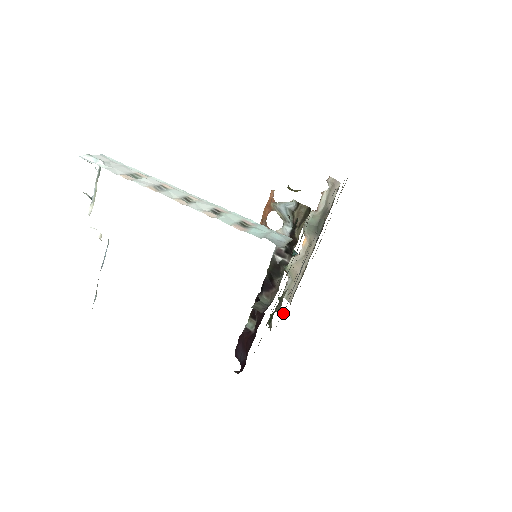
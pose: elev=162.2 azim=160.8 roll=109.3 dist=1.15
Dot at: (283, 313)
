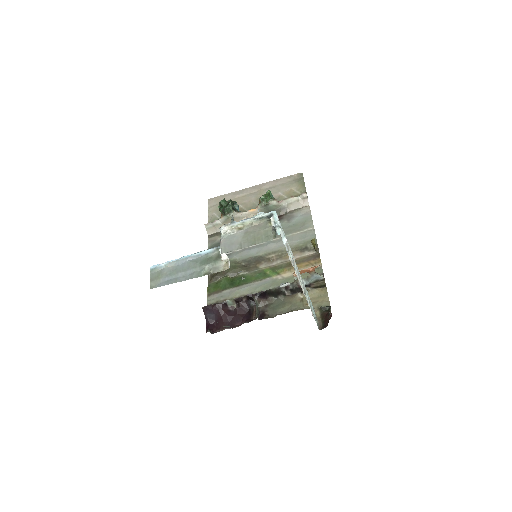
Dot at: occluded
